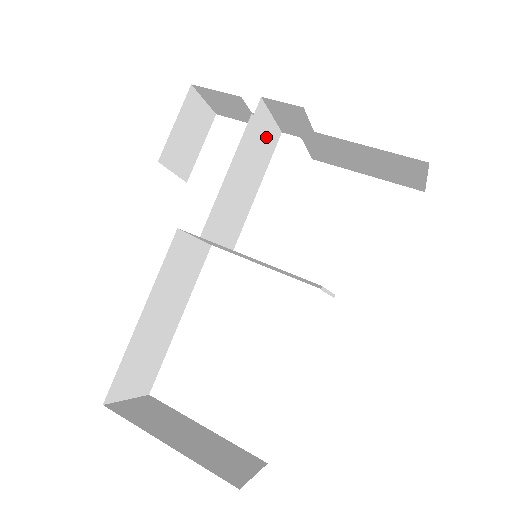
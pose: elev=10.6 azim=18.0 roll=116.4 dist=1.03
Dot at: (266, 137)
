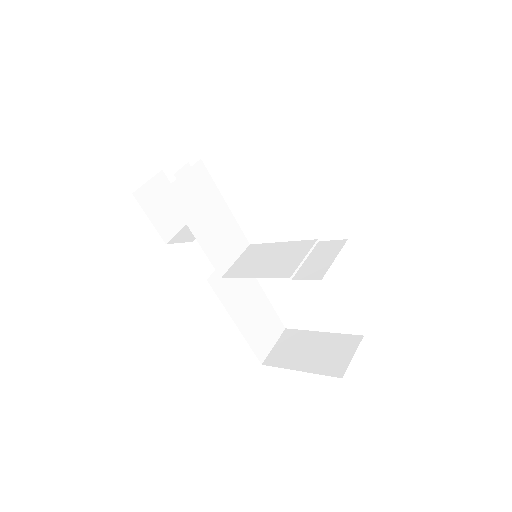
Dot at: (194, 184)
